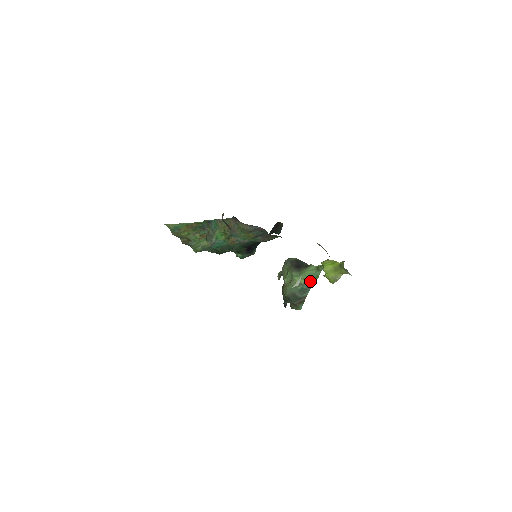
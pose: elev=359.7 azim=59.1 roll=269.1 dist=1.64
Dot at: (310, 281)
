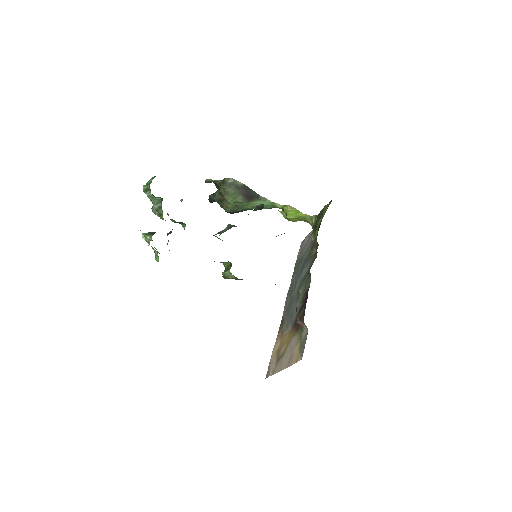
Dot at: occluded
